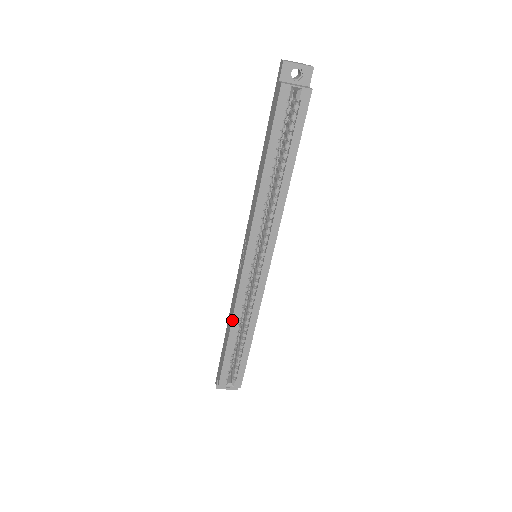
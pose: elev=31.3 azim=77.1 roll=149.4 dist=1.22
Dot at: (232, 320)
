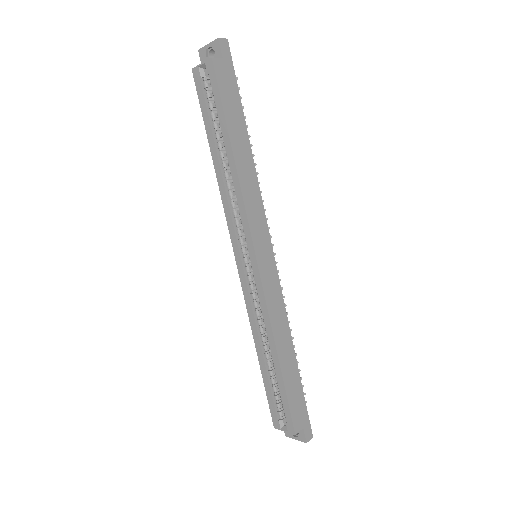
Dot at: (253, 336)
